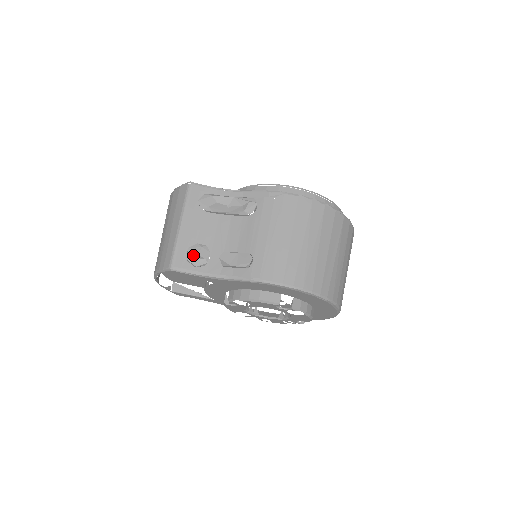
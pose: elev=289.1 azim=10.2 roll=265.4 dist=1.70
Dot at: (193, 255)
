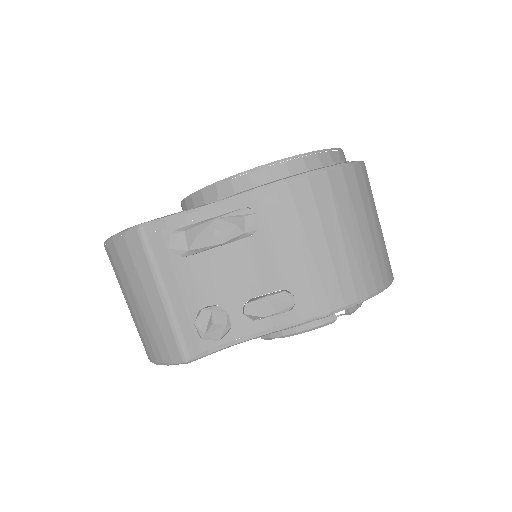
Dot at: (207, 329)
